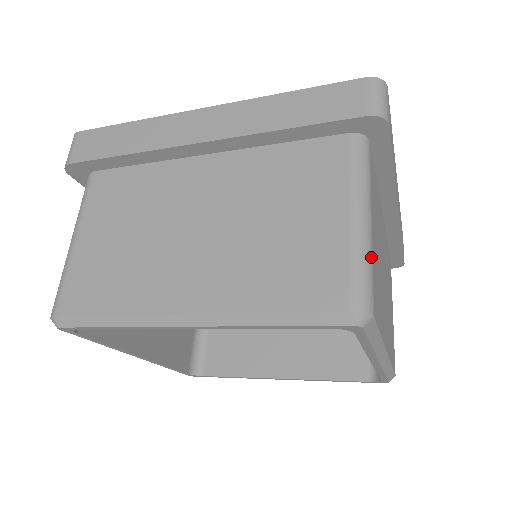
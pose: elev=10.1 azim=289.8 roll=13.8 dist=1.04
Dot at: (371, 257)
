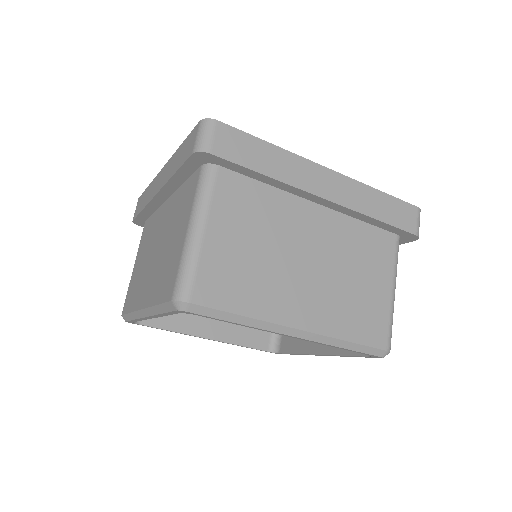
Dot at: occluded
